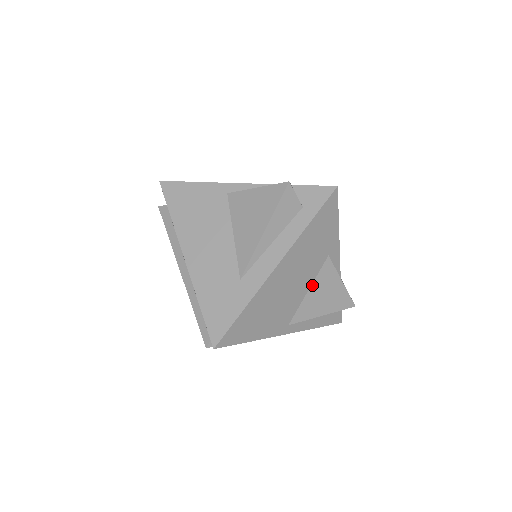
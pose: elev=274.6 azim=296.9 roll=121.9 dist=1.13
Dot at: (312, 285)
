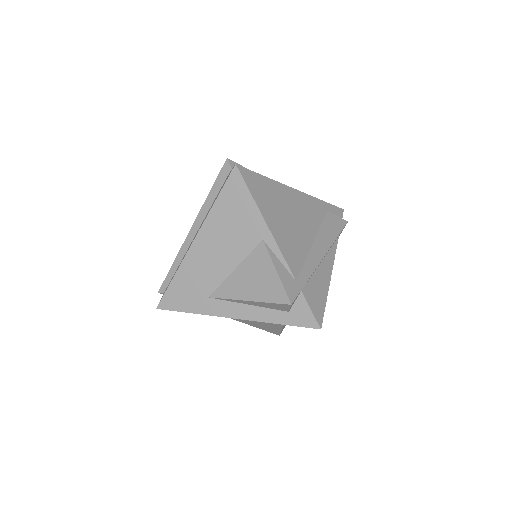
Dot at: occluded
